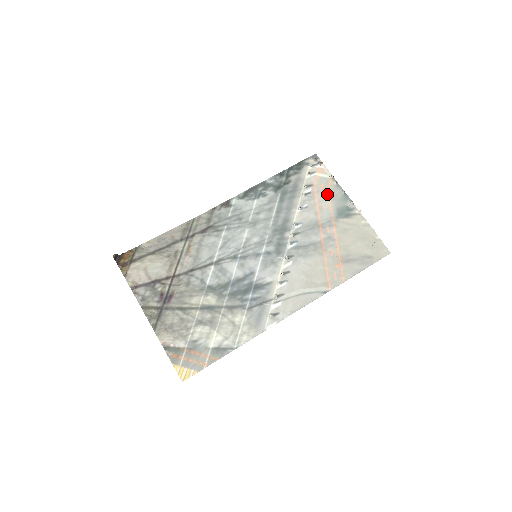
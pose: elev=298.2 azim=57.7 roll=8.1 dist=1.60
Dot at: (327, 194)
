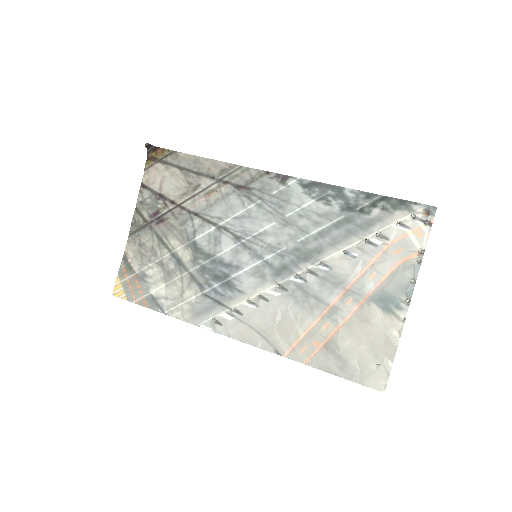
Dot at: (393, 265)
